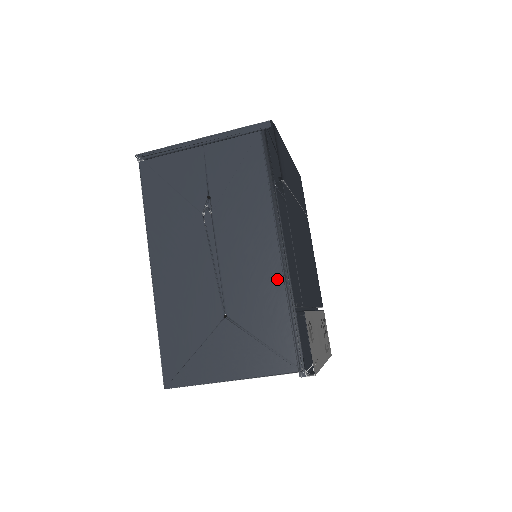
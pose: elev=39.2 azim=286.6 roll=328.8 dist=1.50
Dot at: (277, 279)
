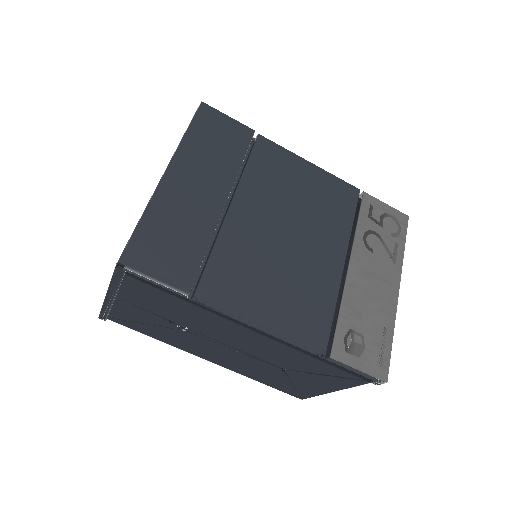
Dot at: (285, 347)
